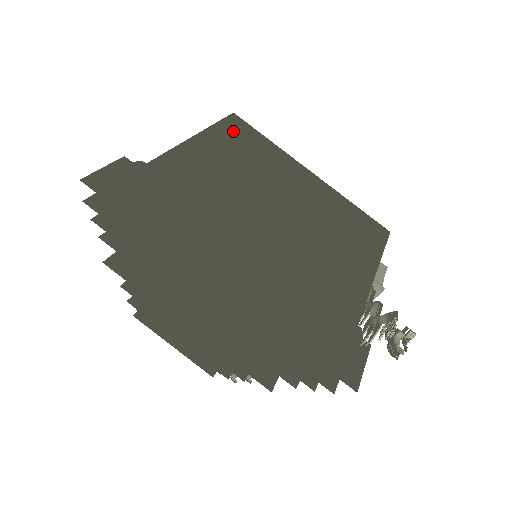
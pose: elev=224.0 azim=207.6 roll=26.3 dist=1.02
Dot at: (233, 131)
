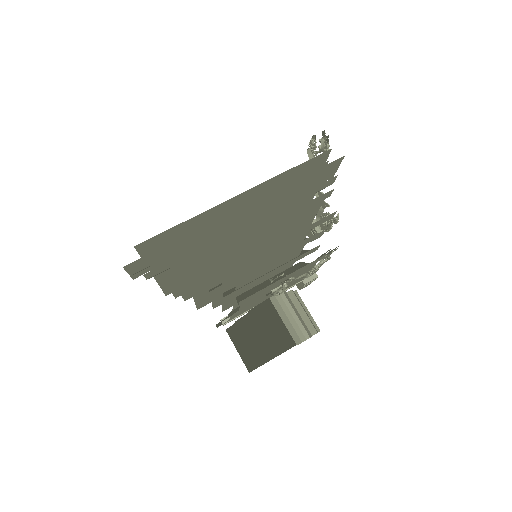
Dot at: occluded
